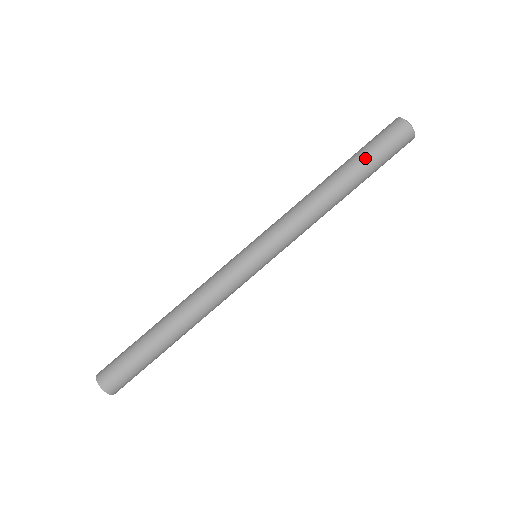
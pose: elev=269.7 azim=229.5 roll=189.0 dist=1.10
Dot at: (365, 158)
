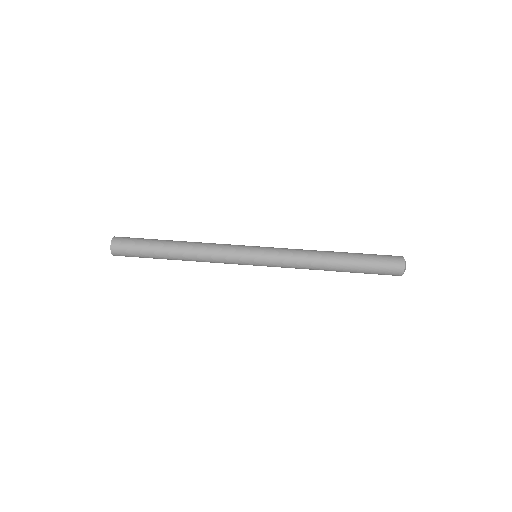
Dot at: (363, 256)
